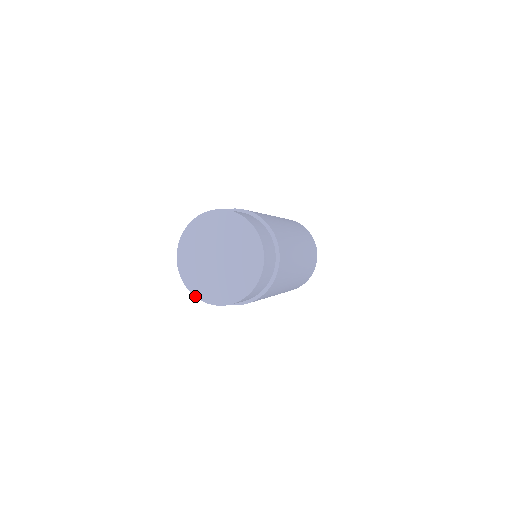
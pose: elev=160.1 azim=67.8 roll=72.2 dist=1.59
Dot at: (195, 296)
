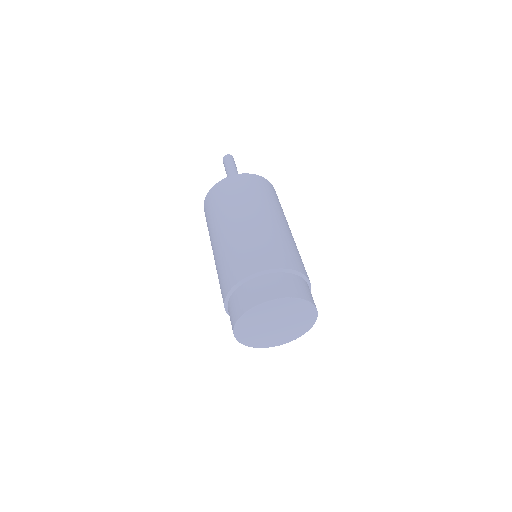
Dot at: occluded
